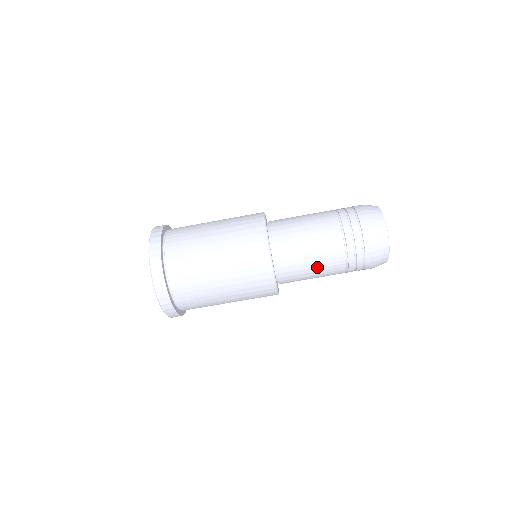
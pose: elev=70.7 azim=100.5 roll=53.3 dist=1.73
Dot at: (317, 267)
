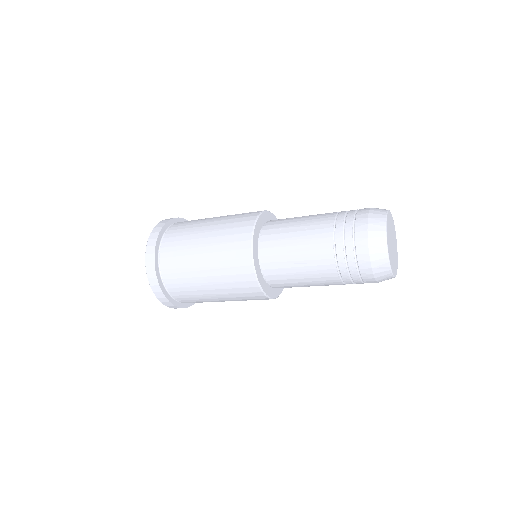
Dot at: occluded
